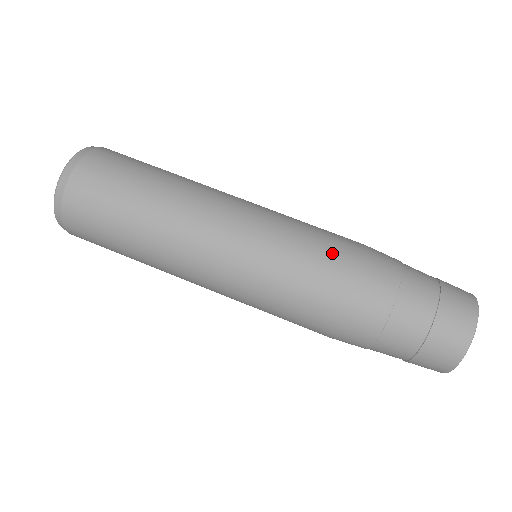
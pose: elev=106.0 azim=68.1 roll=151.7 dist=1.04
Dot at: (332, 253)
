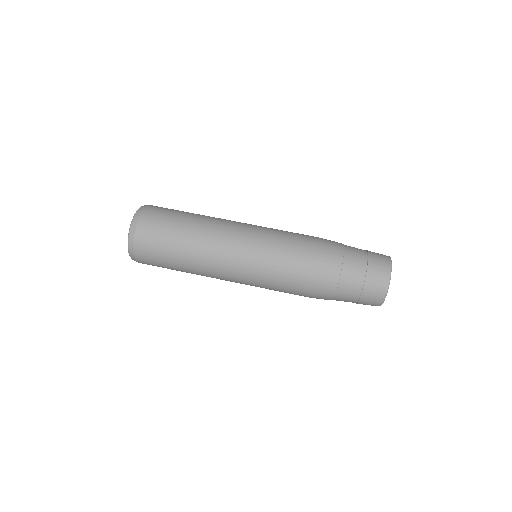
Dot at: occluded
